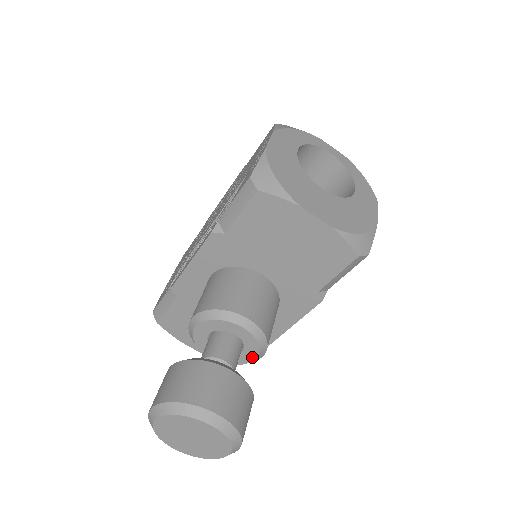
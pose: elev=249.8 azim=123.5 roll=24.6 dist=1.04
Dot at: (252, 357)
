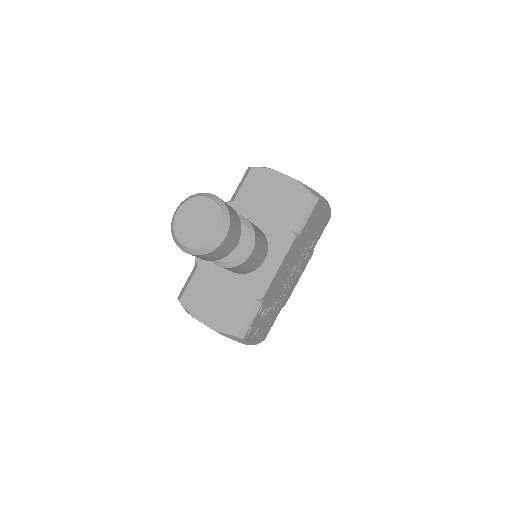
Dot at: (245, 247)
